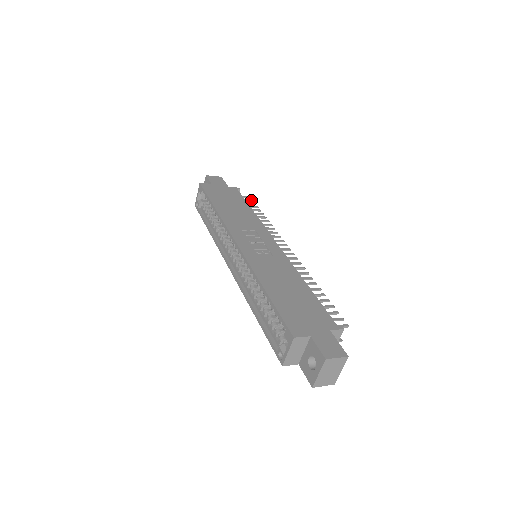
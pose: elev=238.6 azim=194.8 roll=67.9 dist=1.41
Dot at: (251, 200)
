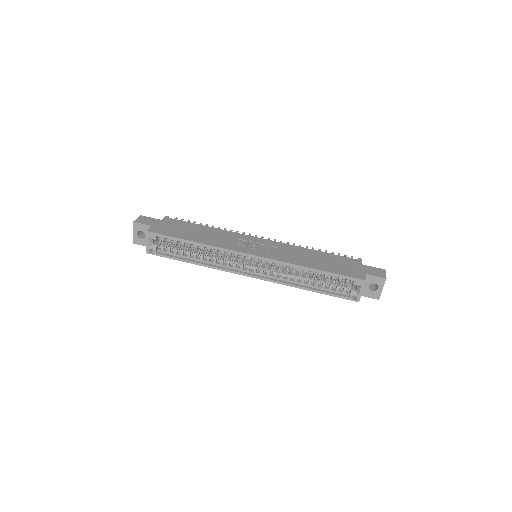
Dot at: occluded
